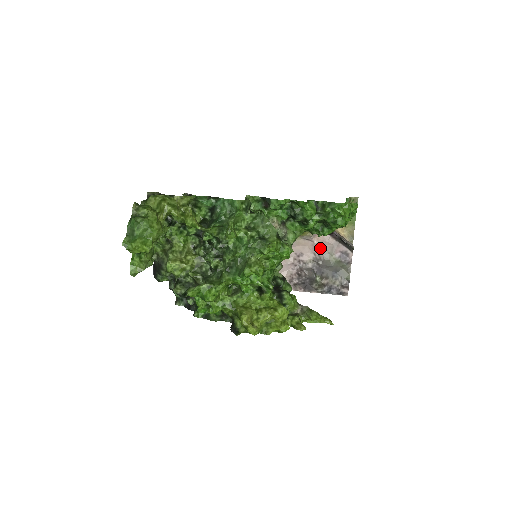
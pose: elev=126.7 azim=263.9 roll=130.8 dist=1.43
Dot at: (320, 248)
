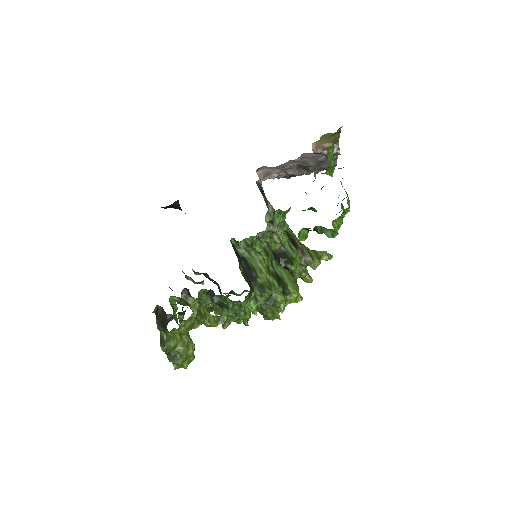
Dot at: (303, 160)
